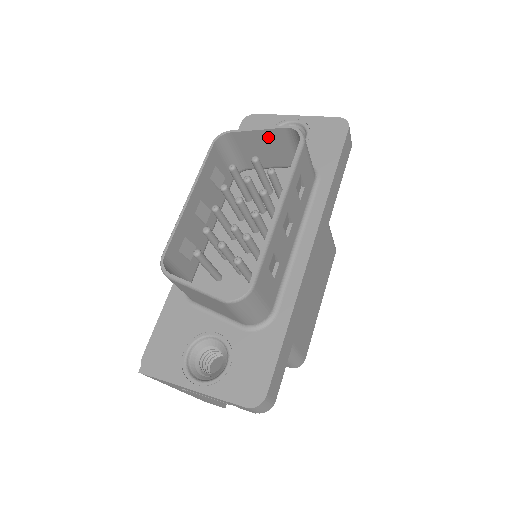
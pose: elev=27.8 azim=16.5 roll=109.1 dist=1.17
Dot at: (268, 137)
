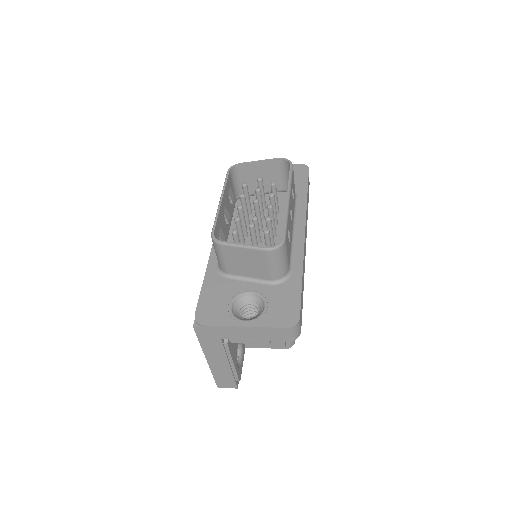
Dot at: (265, 167)
